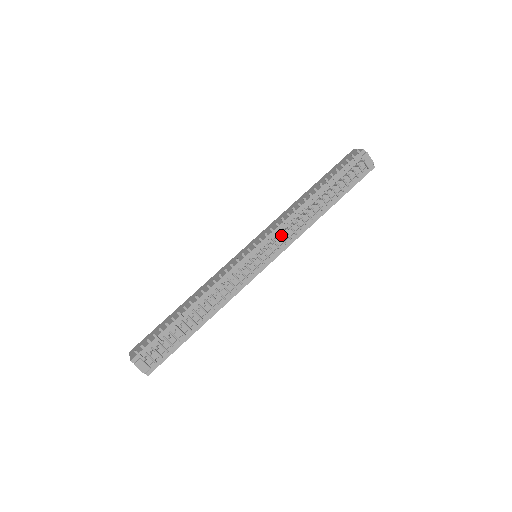
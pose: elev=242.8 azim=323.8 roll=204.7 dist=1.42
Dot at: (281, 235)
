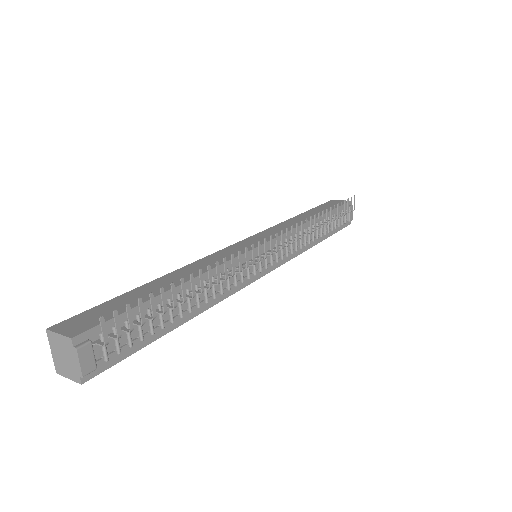
Dot at: occluded
